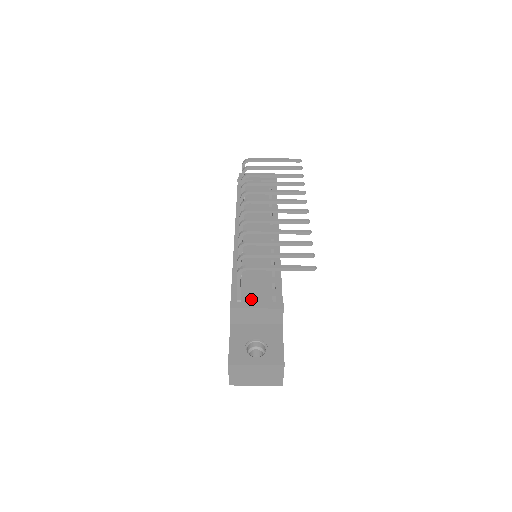
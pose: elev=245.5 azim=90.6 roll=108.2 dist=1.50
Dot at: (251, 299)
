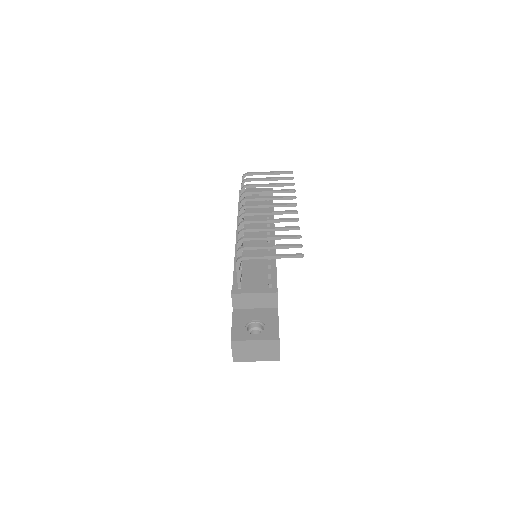
Dot at: occluded
